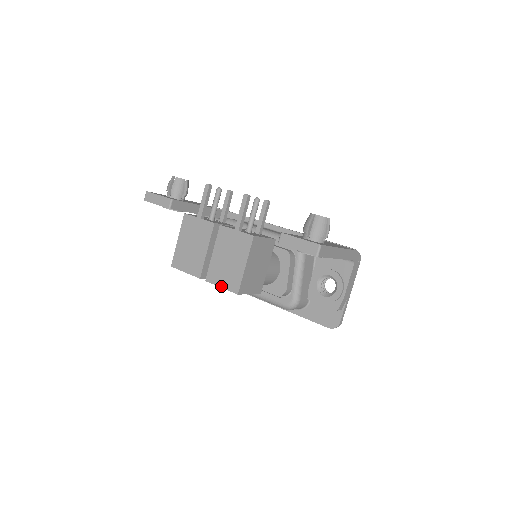
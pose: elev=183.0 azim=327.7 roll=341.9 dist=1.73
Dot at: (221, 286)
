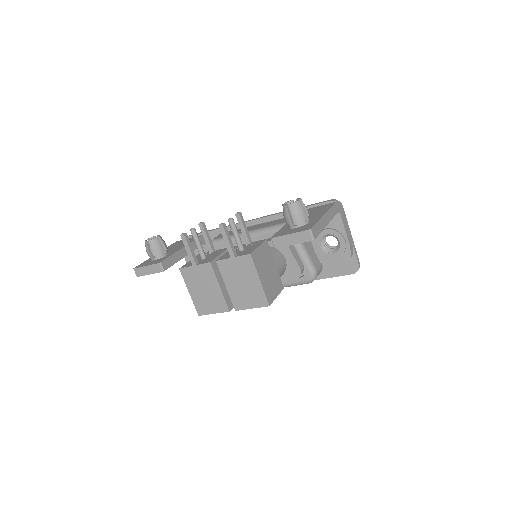
Dot at: (251, 308)
